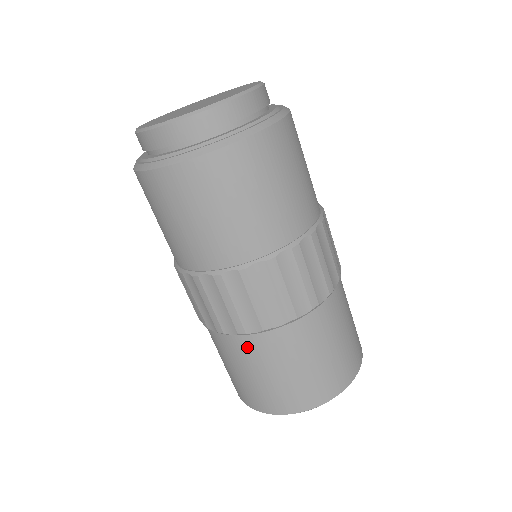
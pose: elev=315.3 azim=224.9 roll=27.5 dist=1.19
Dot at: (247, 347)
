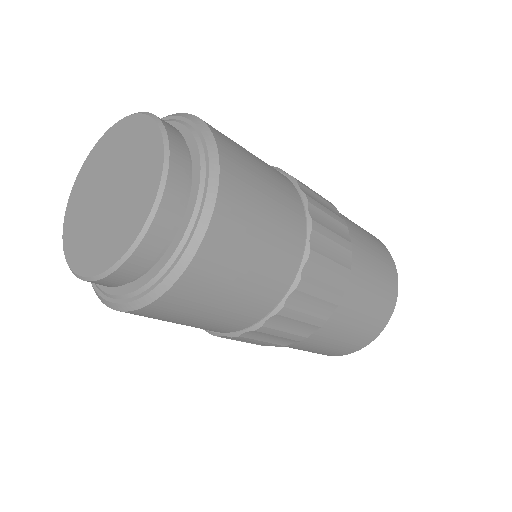
Dot at: (311, 340)
